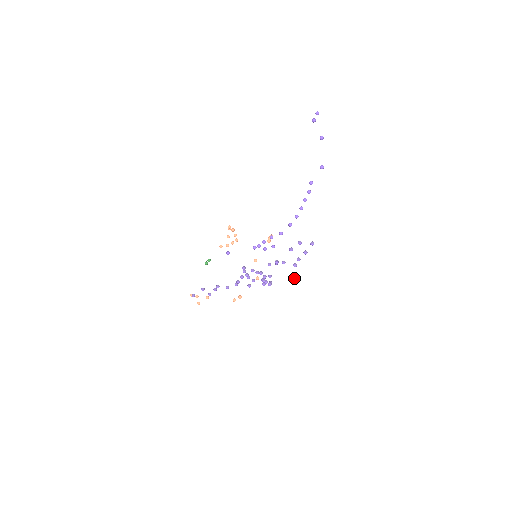
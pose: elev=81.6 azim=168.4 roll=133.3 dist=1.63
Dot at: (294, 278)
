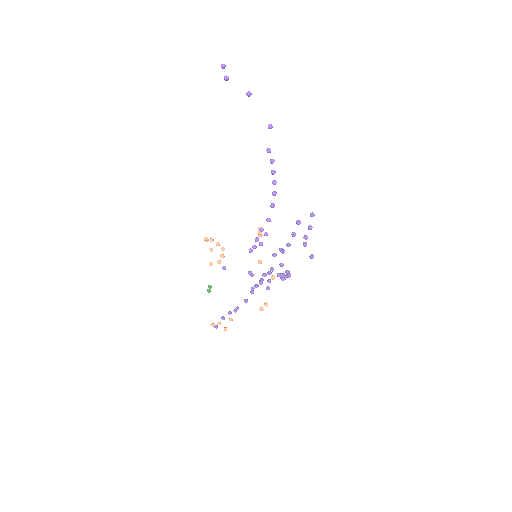
Dot at: (312, 257)
